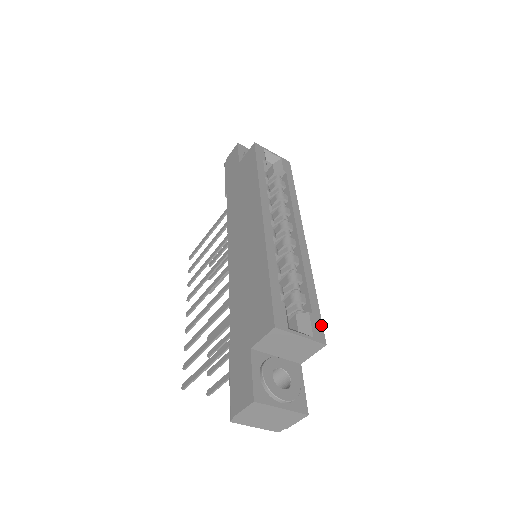
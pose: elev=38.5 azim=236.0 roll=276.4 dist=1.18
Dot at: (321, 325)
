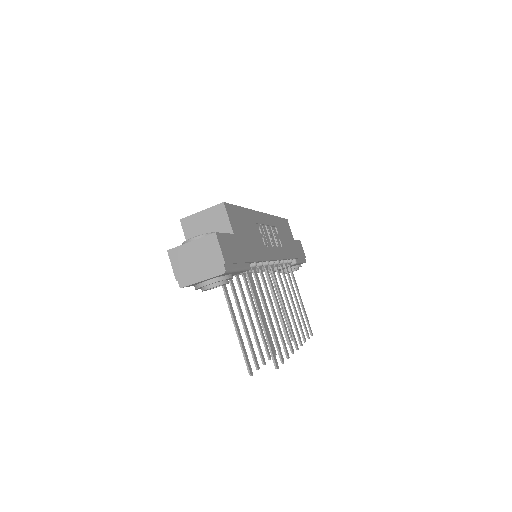
Dot at: (229, 204)
